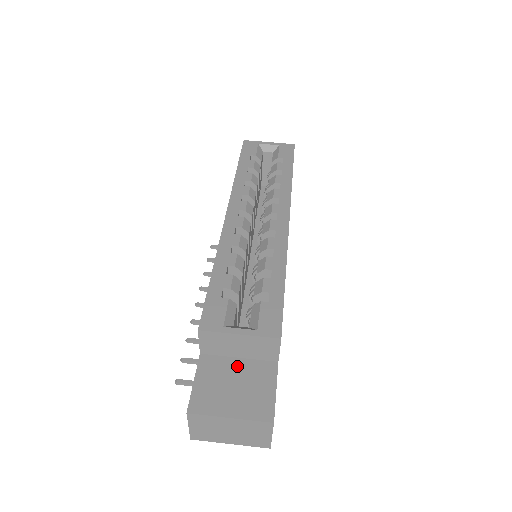
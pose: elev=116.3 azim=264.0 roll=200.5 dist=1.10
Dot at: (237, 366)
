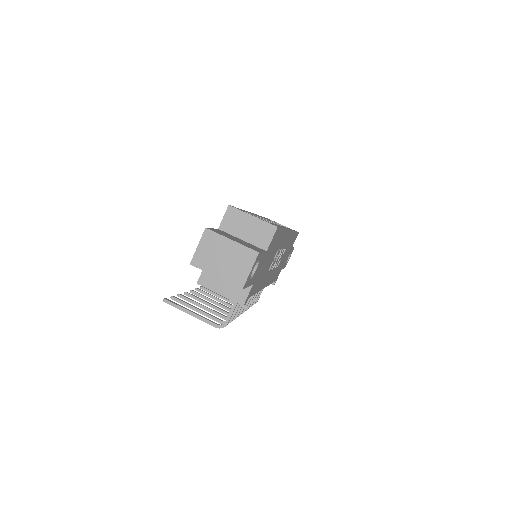
Dot at: (240, 240)
